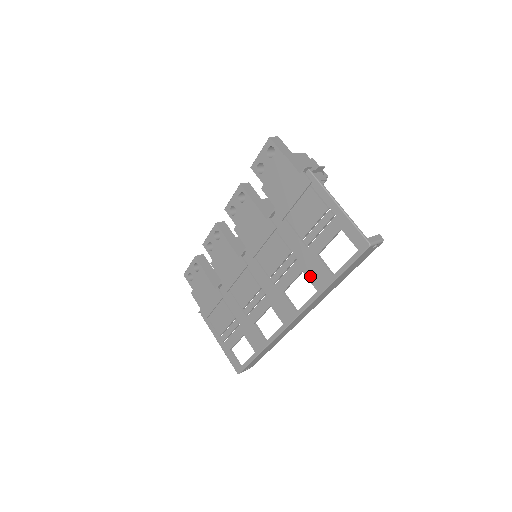
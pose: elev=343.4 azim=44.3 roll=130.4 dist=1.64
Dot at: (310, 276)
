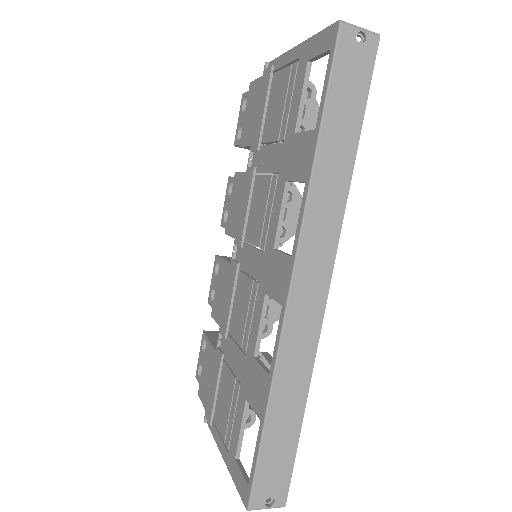
Dot at: (294, 173)
